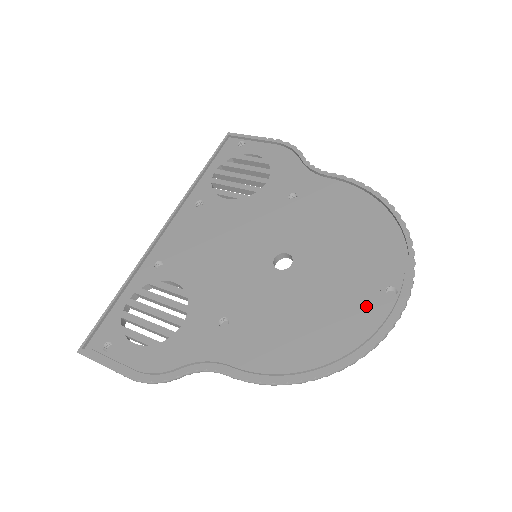
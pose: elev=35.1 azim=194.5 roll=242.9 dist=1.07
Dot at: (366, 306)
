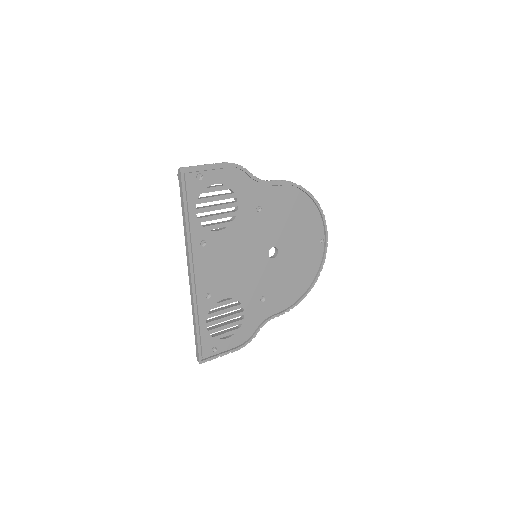
Dot at: (315, 253)
